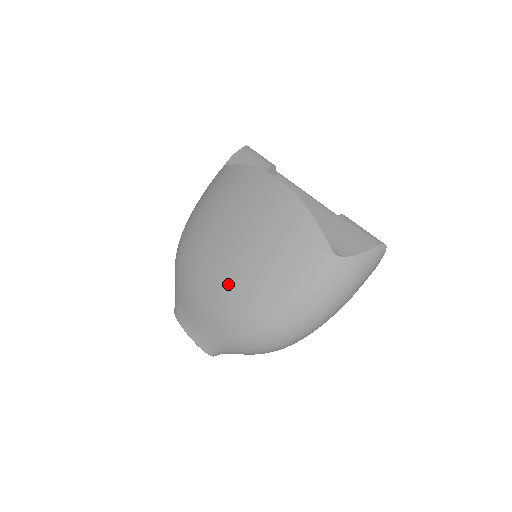
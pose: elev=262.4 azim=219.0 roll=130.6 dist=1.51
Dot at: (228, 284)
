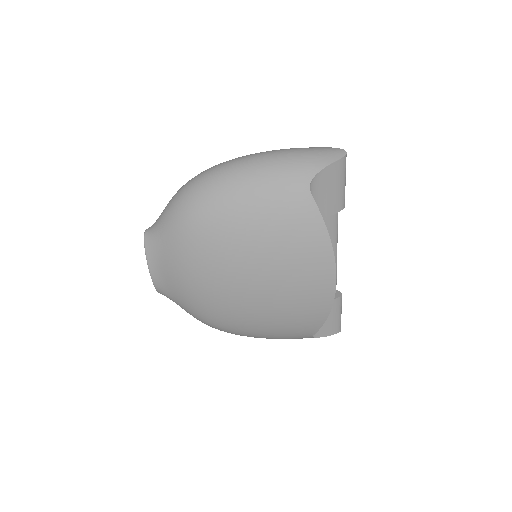
Dot at: (225, 306)
